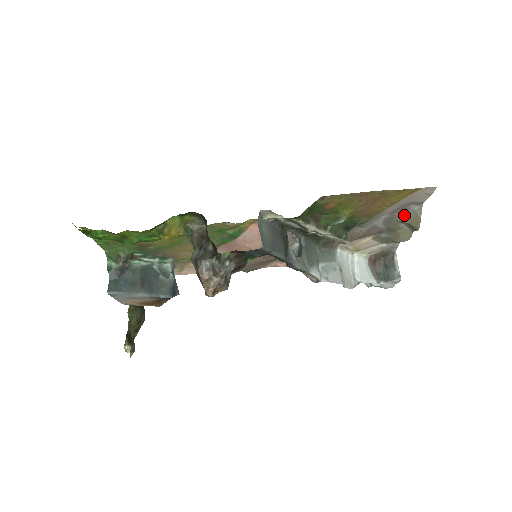
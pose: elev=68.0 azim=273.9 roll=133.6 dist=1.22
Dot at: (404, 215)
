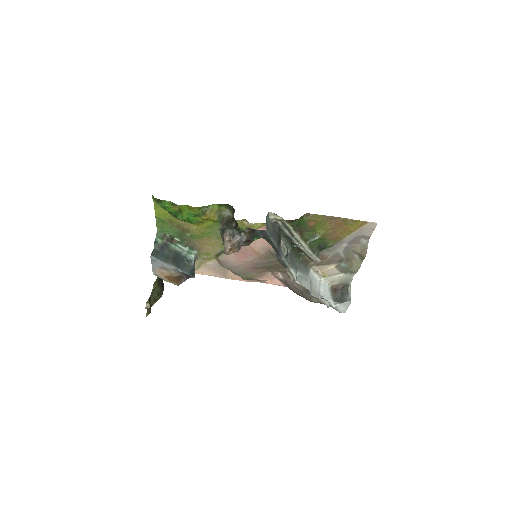
Dot at: (357, 246)
